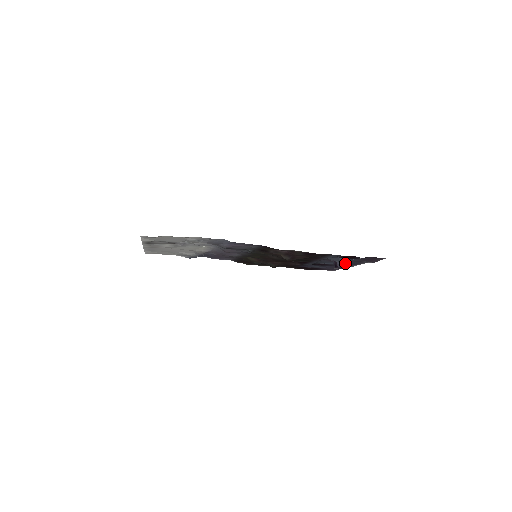
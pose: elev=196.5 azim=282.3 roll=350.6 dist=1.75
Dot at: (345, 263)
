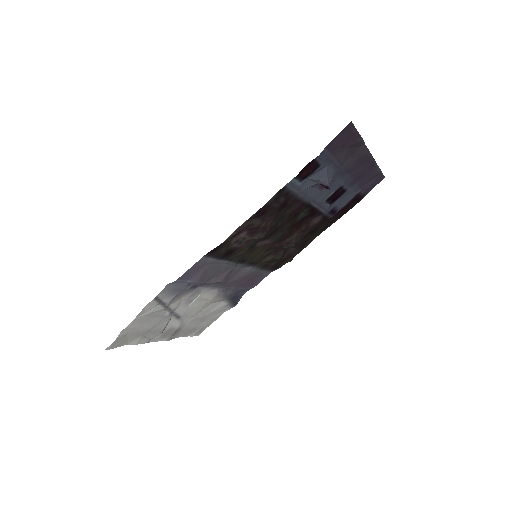
Dot at: (349, 169)
